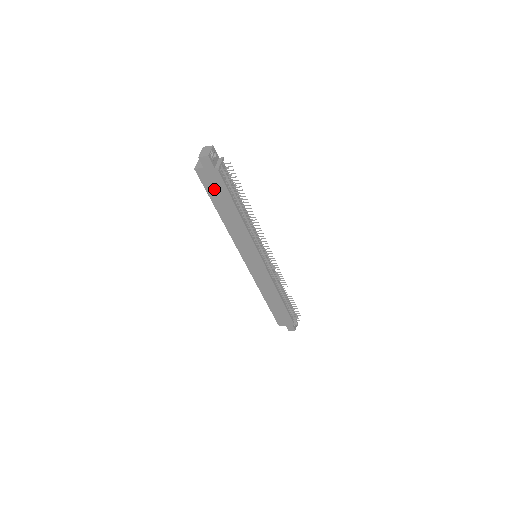
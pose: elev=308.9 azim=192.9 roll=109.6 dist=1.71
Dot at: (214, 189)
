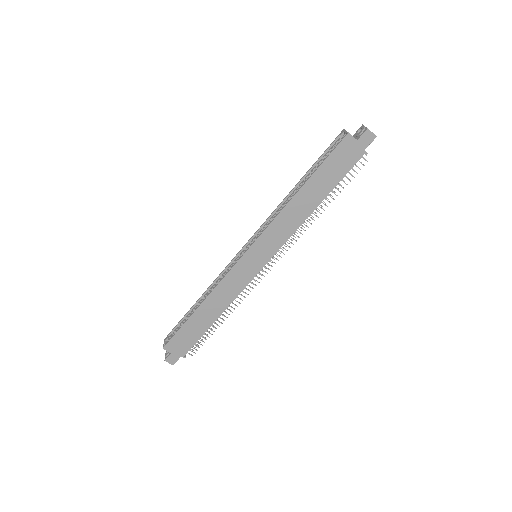
Dot at: (334, 165)
